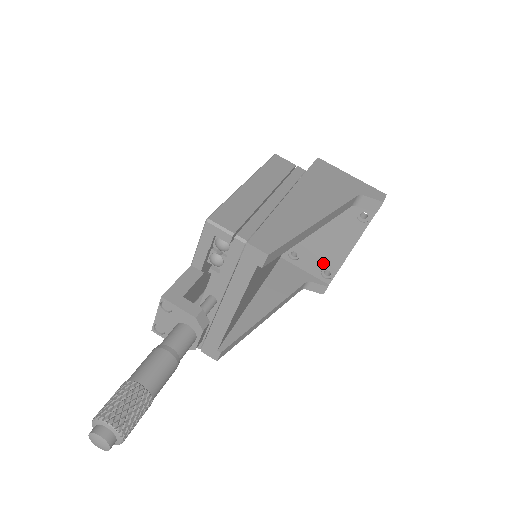
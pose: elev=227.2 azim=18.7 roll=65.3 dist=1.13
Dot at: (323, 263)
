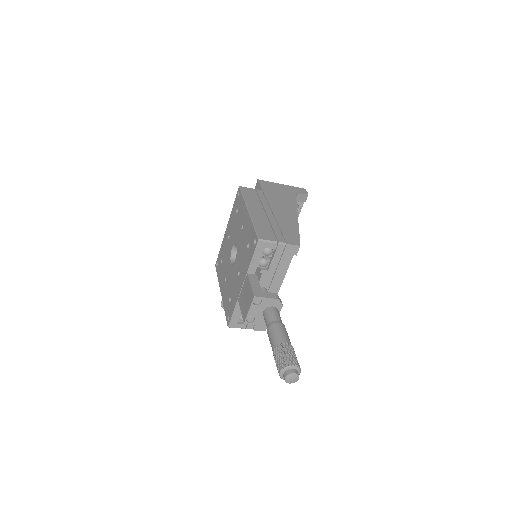
Dot at: occluded
